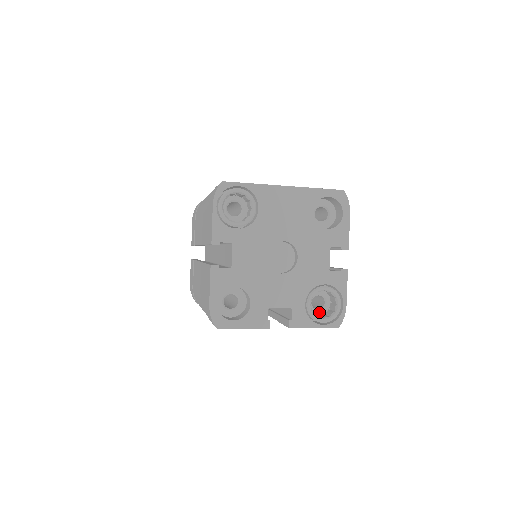
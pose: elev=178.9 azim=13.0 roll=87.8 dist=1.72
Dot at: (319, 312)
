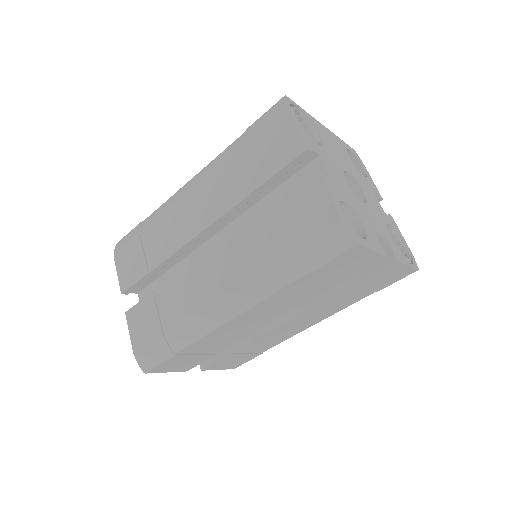
Dot at: occluded
